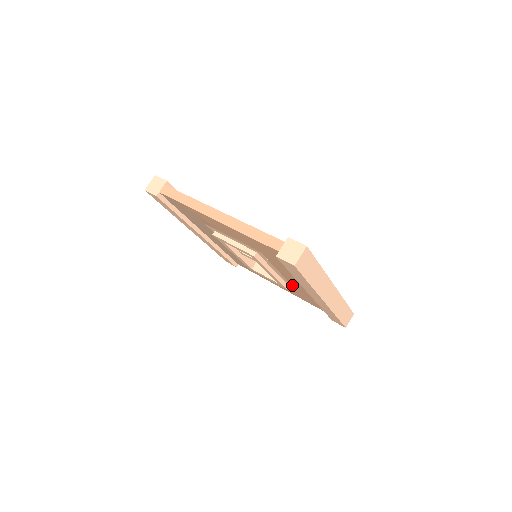
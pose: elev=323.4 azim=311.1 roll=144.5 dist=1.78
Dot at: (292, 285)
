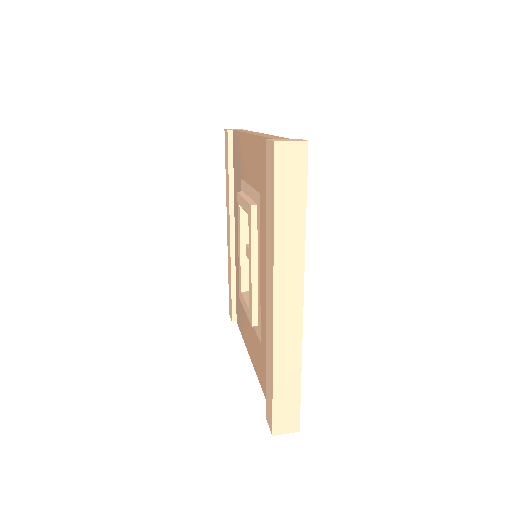
Dot at: (261, 313)
